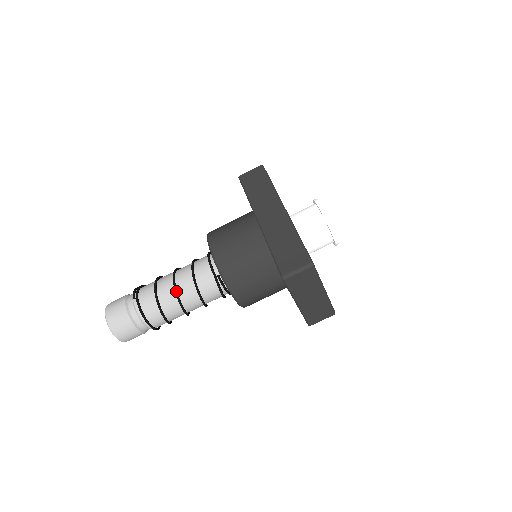
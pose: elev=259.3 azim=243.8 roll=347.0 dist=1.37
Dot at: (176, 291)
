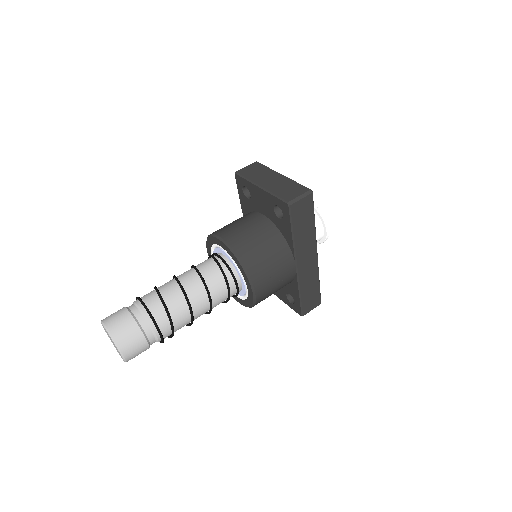
Dot at: occluded
